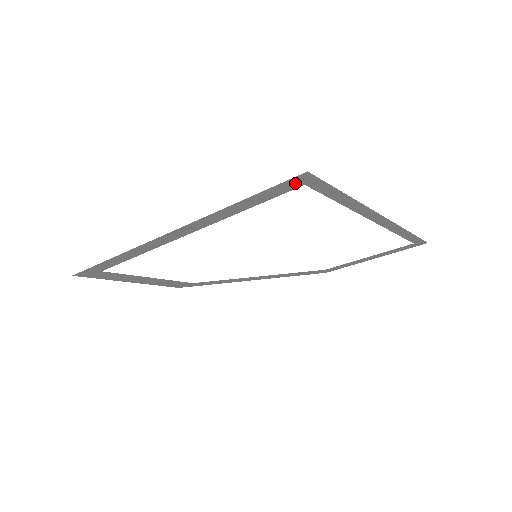
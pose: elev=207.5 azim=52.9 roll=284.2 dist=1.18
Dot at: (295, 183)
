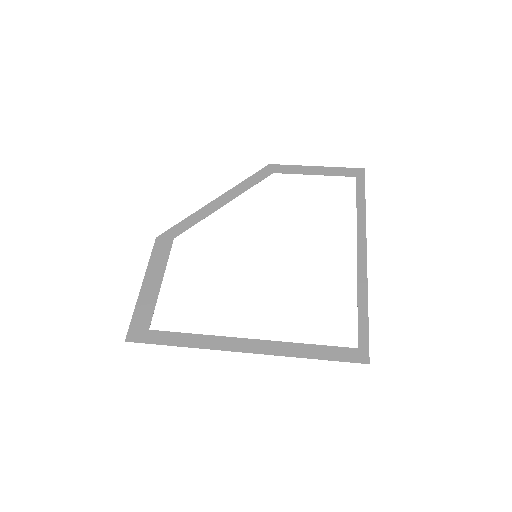
Dot at: (355, 355)
